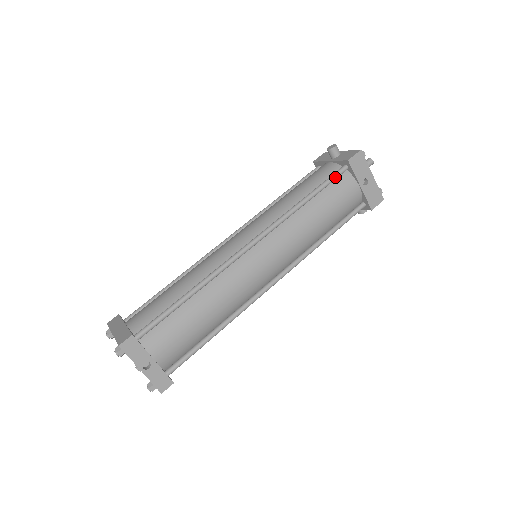
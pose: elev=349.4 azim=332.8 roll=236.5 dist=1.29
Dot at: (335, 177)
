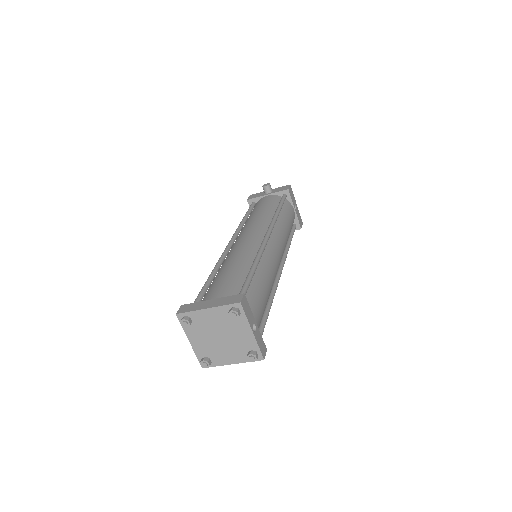
Dot at: (284, 200)
